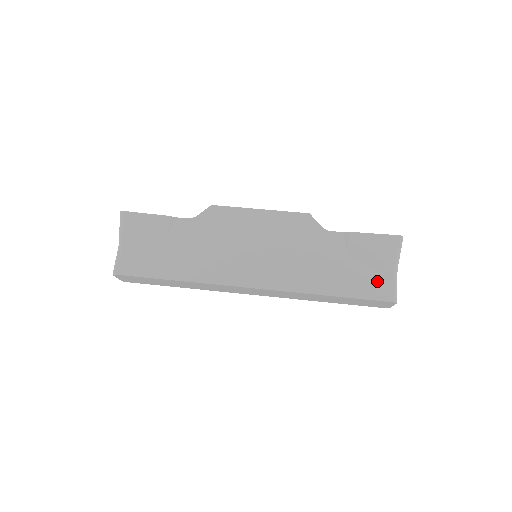
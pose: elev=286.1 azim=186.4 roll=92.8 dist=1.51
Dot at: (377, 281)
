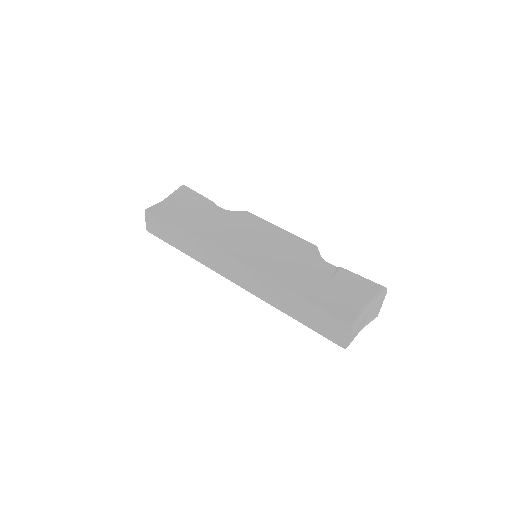
Dot at: (345, 305)
